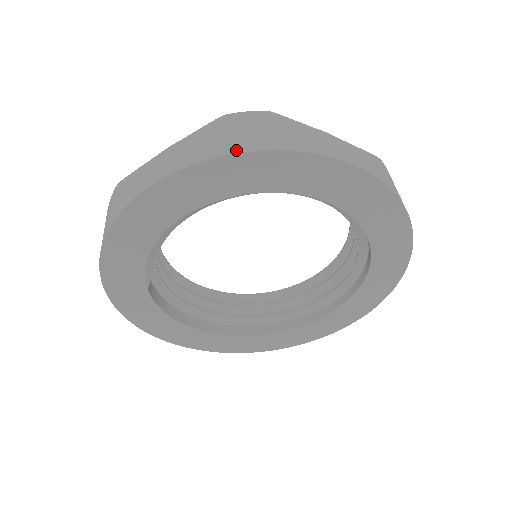
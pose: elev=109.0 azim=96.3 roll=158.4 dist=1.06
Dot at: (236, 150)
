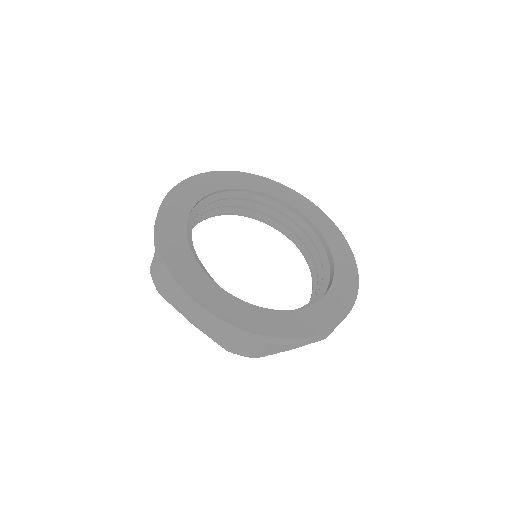
Dot at: (177, 186)
